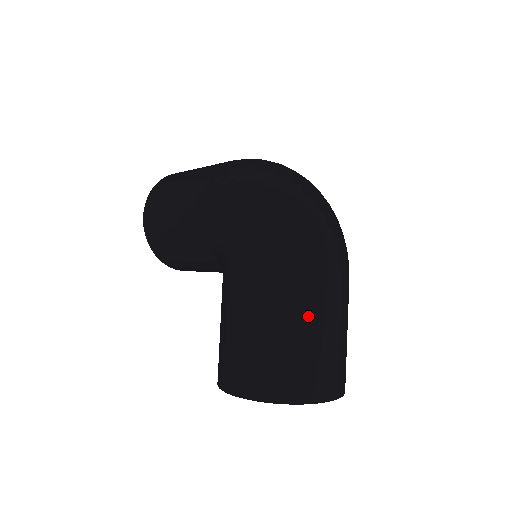
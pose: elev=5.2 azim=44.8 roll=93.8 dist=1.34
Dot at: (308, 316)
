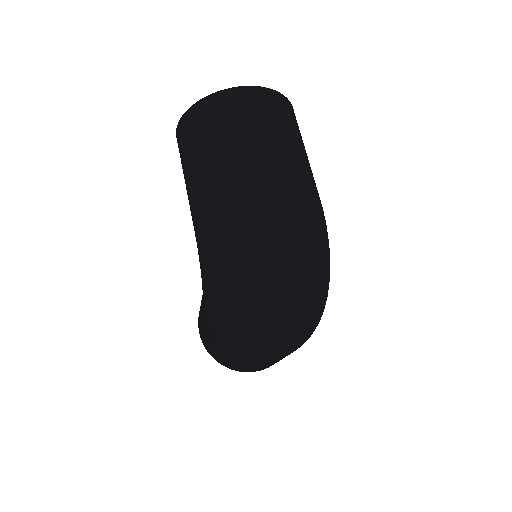
Dot at: (240, 362)
